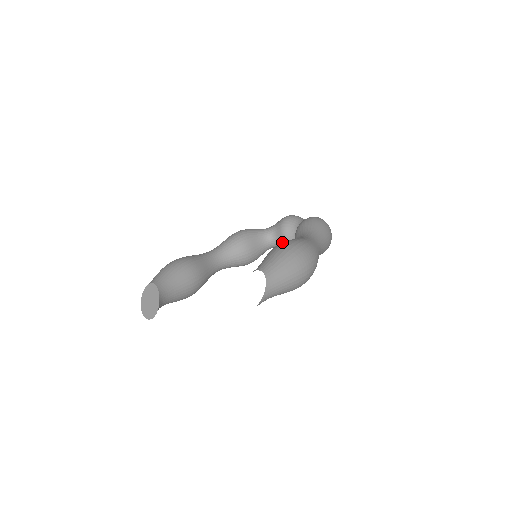
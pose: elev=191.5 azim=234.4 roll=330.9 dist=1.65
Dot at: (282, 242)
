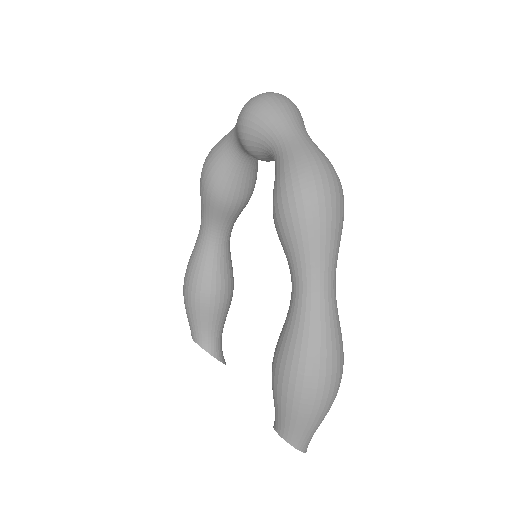
Dot at: occluded
